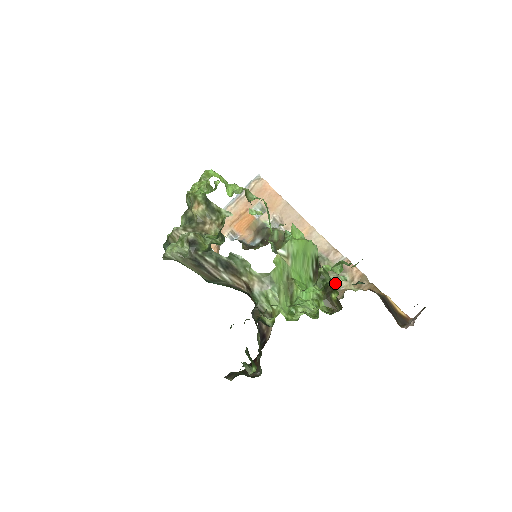
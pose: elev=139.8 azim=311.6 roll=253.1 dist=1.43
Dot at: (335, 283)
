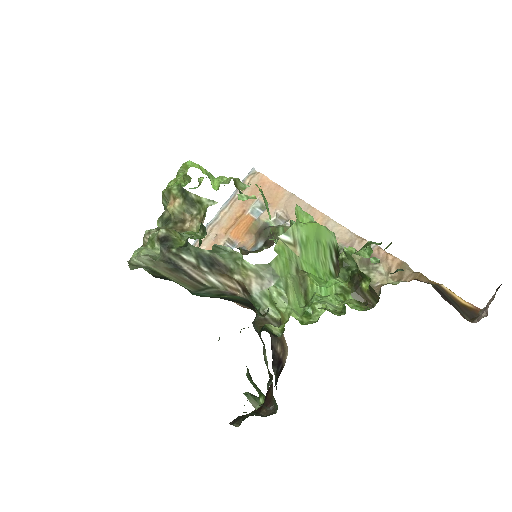
Dot at: occluded
